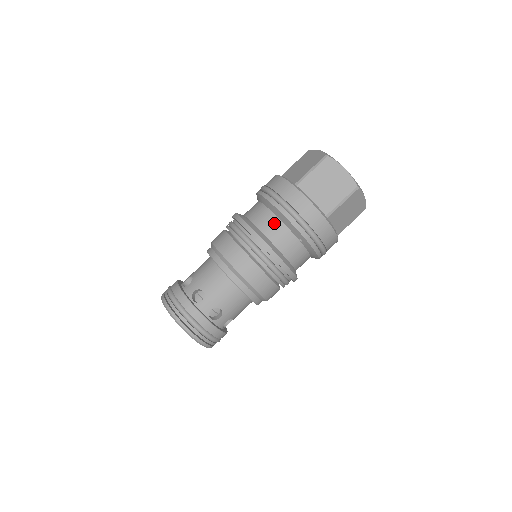
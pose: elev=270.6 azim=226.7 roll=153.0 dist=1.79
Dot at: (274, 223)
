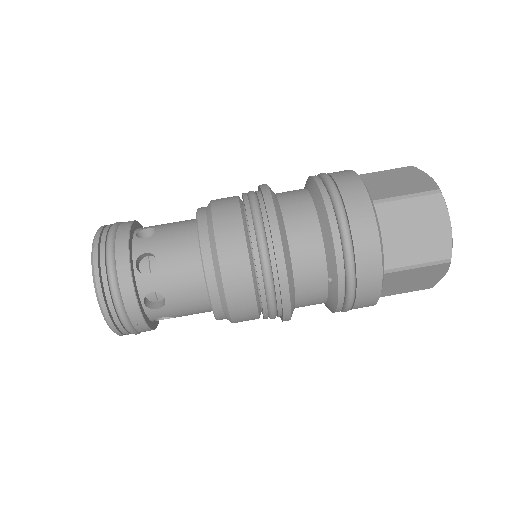
Dot at: (311, 234)
